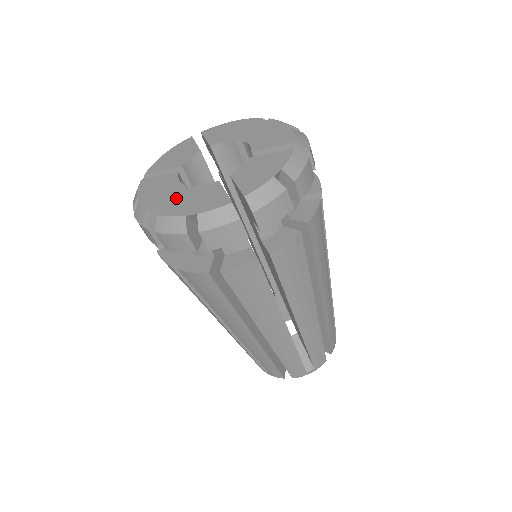
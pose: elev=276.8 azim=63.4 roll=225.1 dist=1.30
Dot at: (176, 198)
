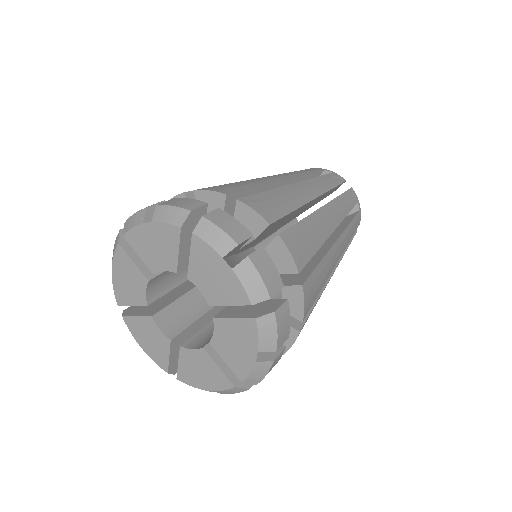
Dot at: (174, 348)
